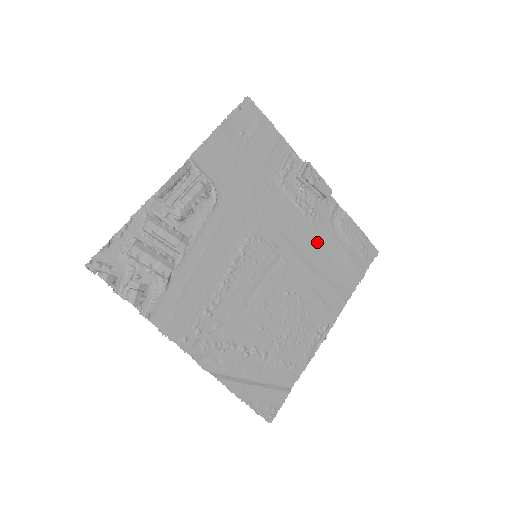
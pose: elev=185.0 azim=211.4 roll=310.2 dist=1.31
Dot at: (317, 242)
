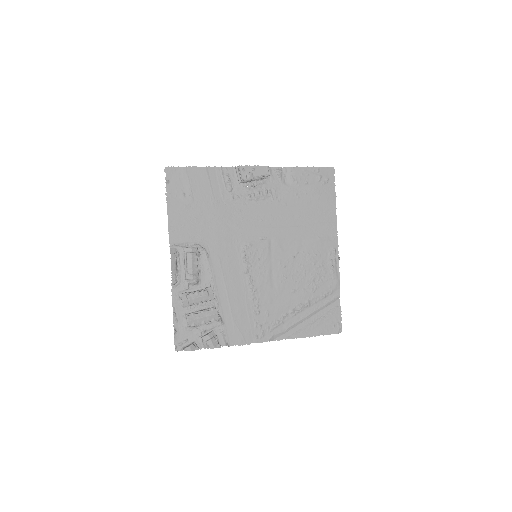
Dot at: (286, 207)
